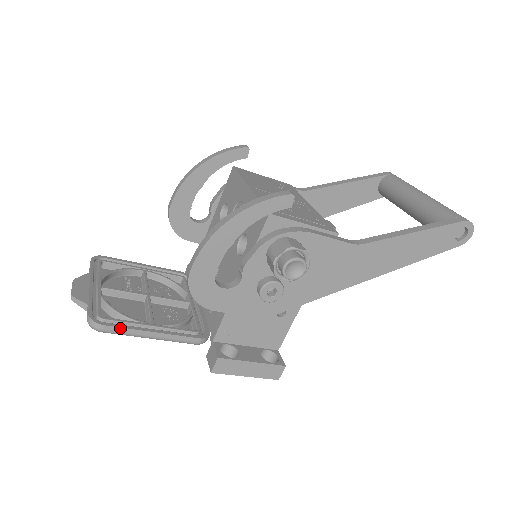
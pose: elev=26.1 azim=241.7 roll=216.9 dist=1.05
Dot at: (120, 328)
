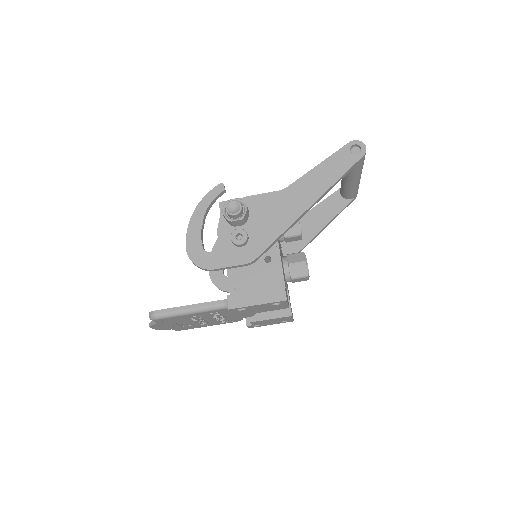
Dot at: (166, 309)
